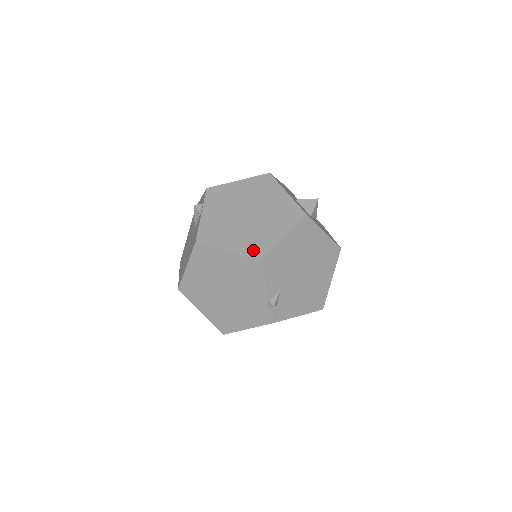
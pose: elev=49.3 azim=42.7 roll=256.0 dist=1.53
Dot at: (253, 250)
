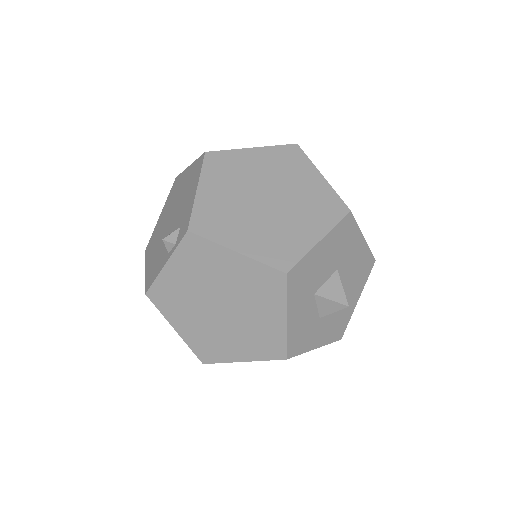
Dot at: (202, 349)
